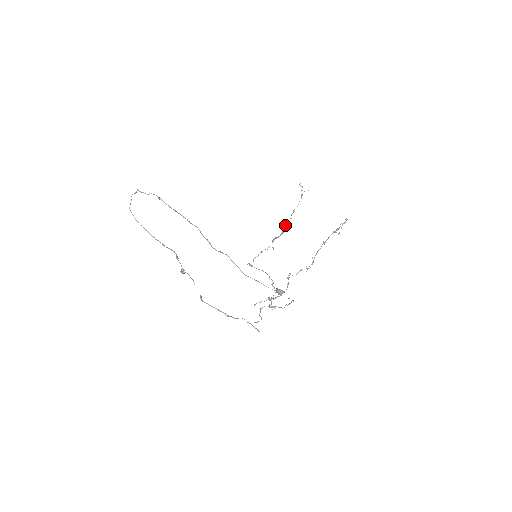
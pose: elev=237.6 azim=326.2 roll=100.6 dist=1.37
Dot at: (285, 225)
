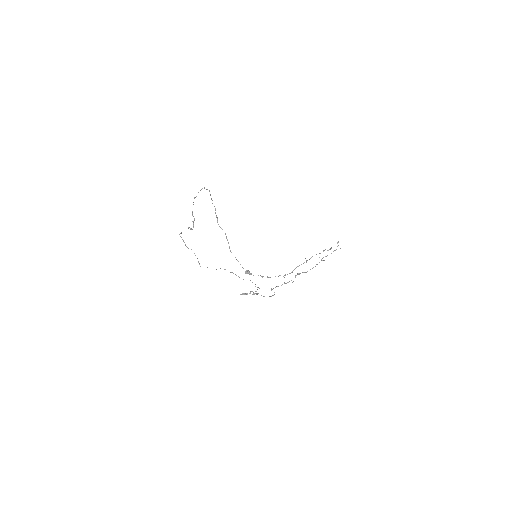
Dot at: occluded
